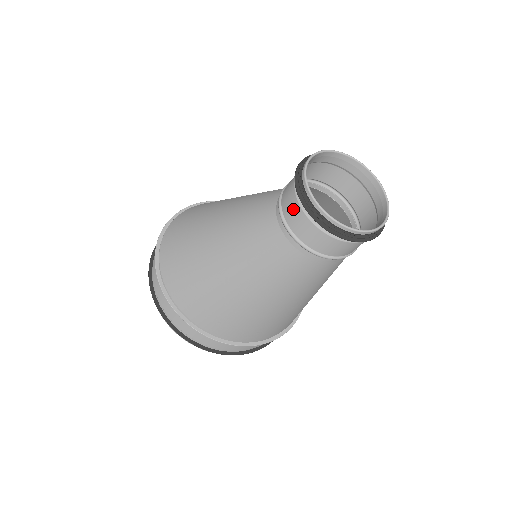
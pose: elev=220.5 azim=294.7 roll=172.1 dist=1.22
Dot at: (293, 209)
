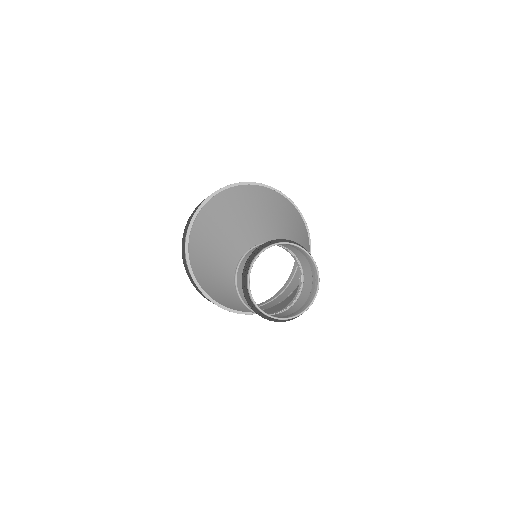
Dot at: (244, 264)
